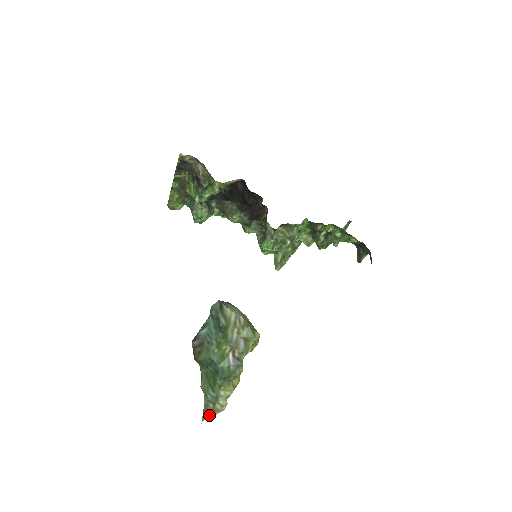
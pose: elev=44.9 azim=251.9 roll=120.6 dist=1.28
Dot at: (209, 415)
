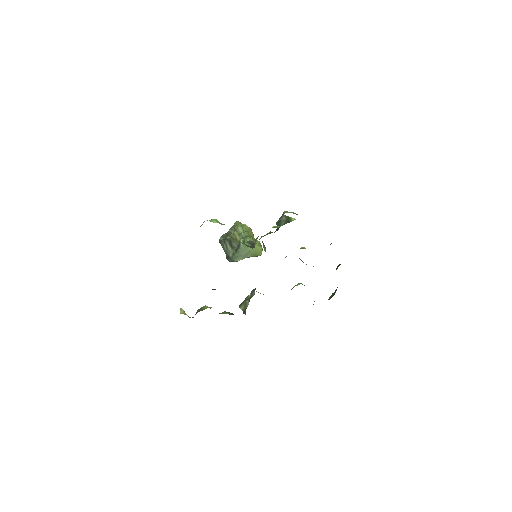
Dot at: occluded
